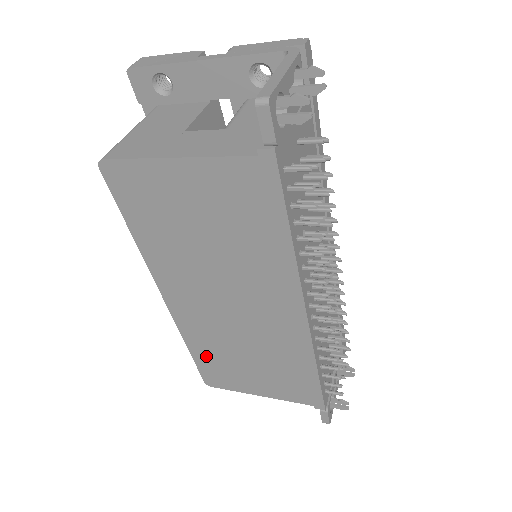
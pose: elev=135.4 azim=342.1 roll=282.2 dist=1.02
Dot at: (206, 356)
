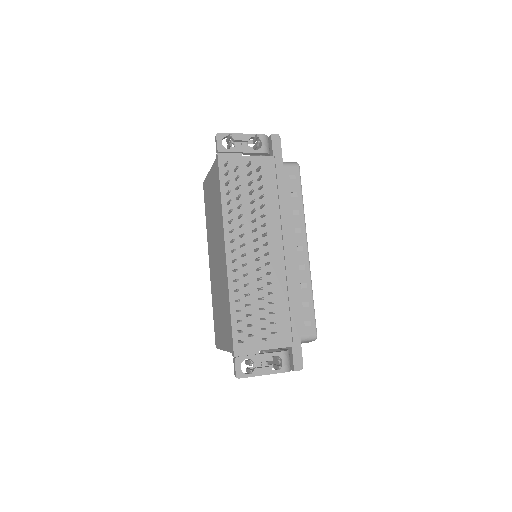
Dot at: (215, 312)
